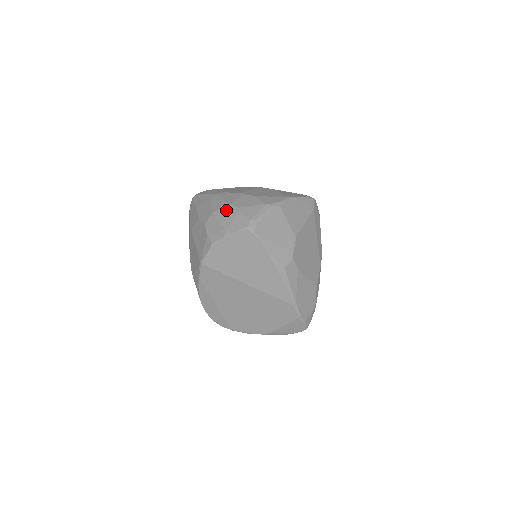
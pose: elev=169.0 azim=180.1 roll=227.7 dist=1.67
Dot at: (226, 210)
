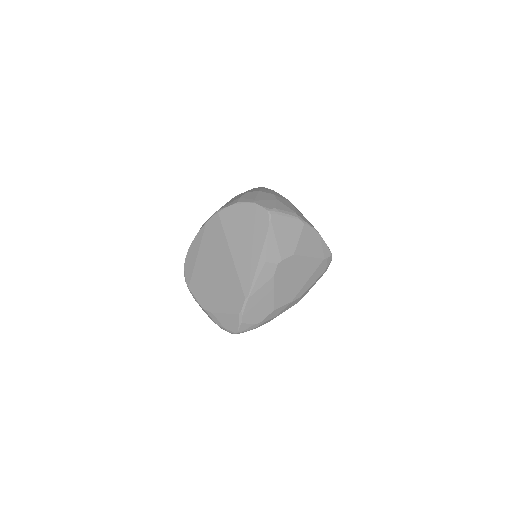
Dot at: (268, 195)
